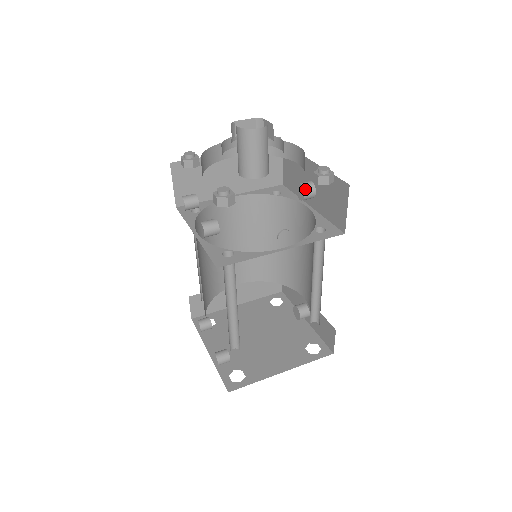
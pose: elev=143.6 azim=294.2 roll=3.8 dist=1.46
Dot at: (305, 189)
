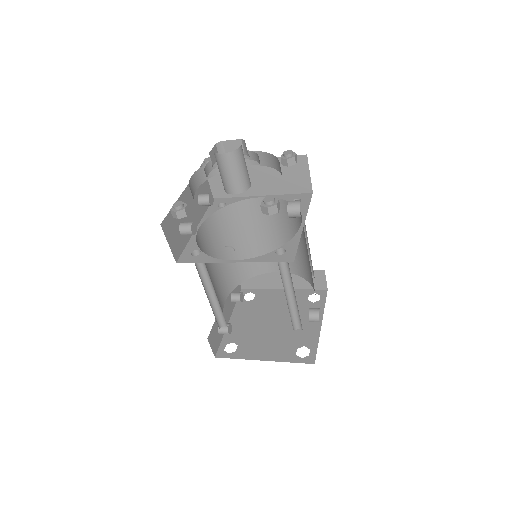
Dot at: (289, 208)
